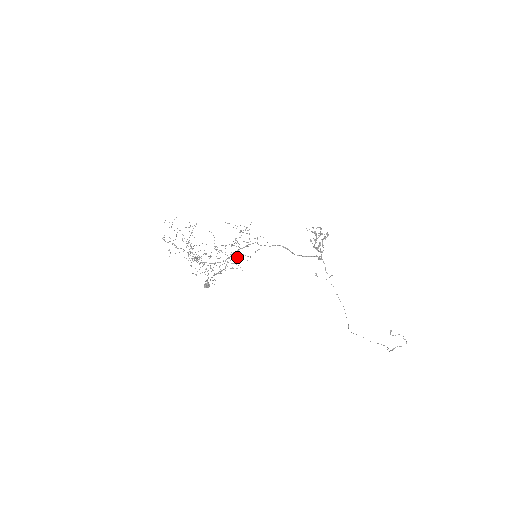
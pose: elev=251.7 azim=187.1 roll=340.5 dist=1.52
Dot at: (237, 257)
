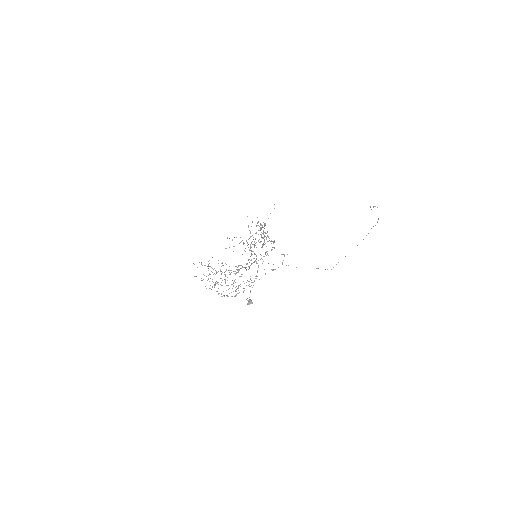
Dot at: occluded
